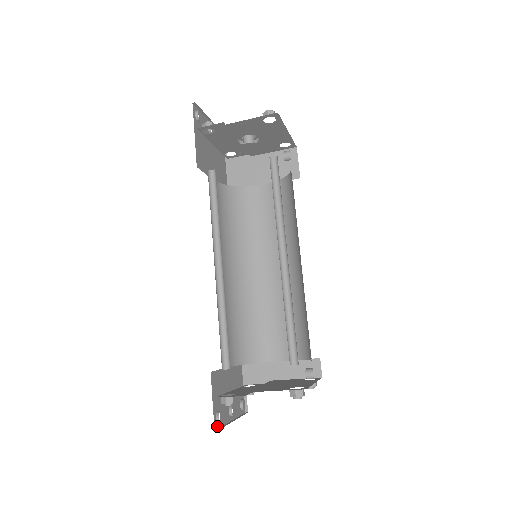
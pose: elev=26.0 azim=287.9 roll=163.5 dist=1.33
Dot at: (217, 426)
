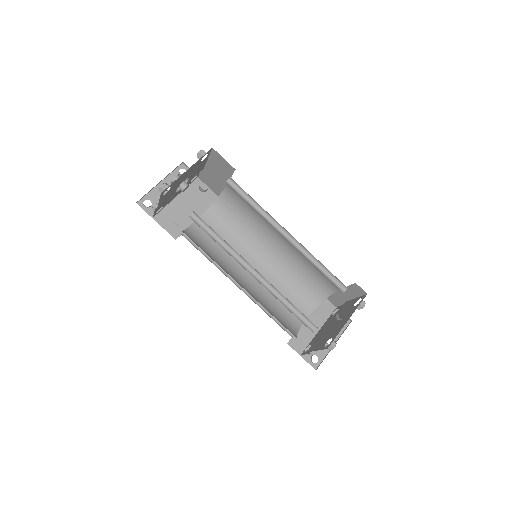
Dot at: (317, 364)
